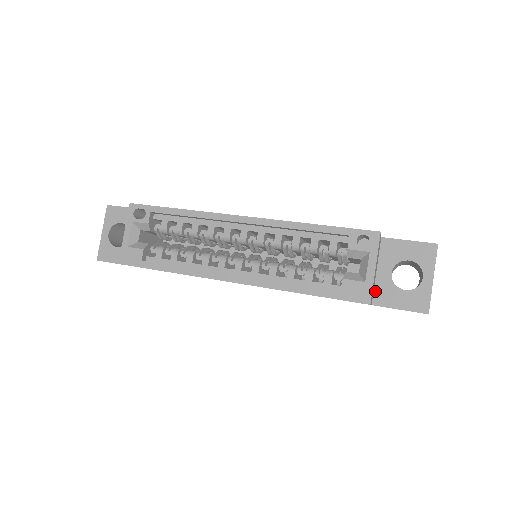
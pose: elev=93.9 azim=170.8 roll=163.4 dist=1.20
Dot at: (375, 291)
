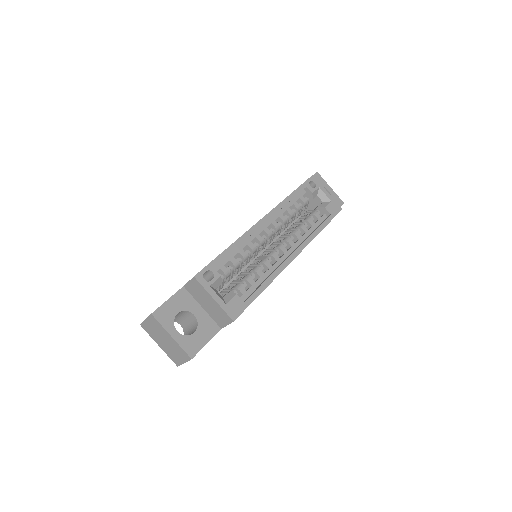
Dot at: occluded
